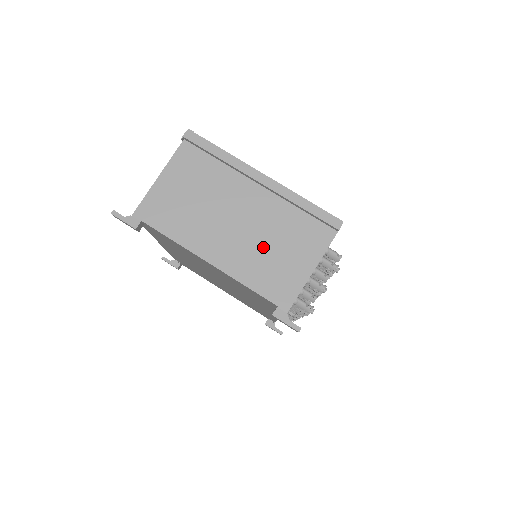
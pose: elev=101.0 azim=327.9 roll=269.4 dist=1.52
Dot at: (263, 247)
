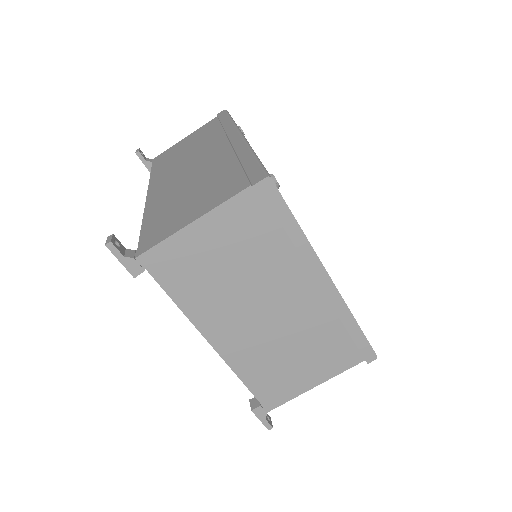
Dot at: (280, 349)
